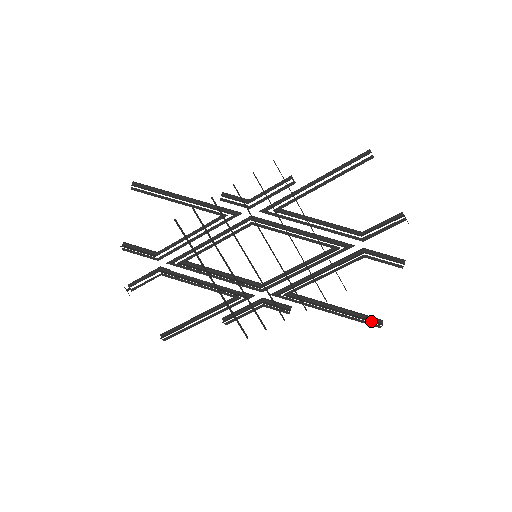
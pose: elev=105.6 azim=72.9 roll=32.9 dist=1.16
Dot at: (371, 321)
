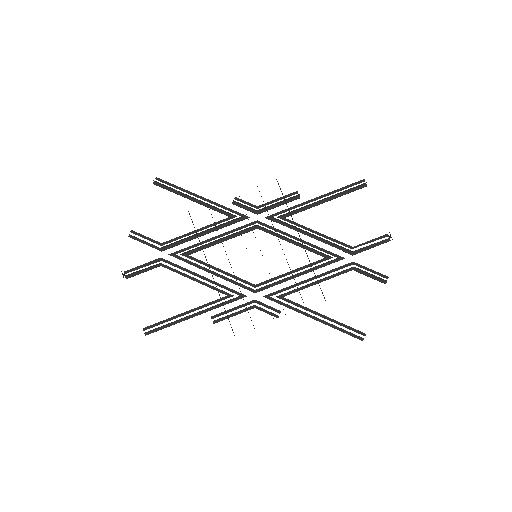
Dot at: occluded
